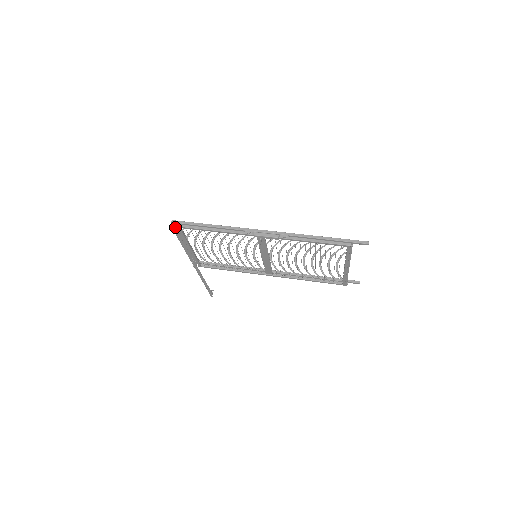
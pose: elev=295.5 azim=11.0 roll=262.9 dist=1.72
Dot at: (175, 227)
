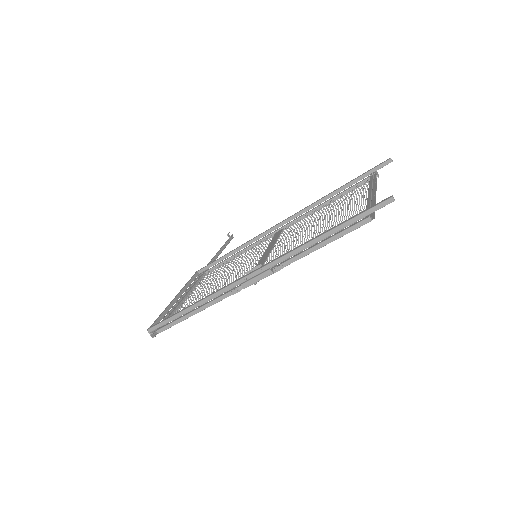
Dot at: occluded
